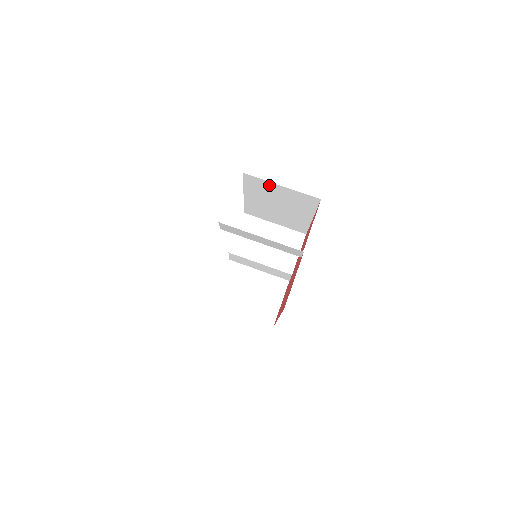
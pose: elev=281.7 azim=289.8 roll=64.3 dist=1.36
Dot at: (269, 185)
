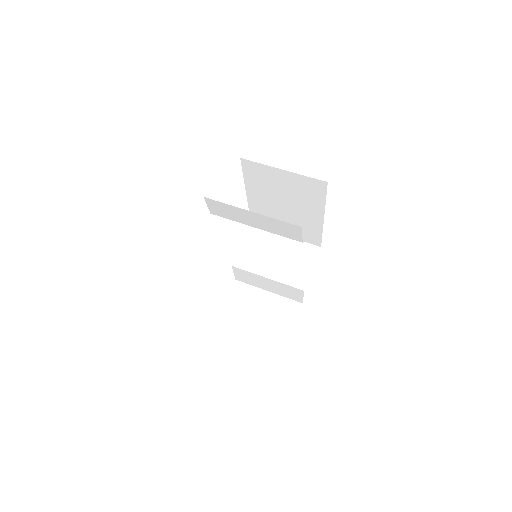
Dot at: (269, 172)
